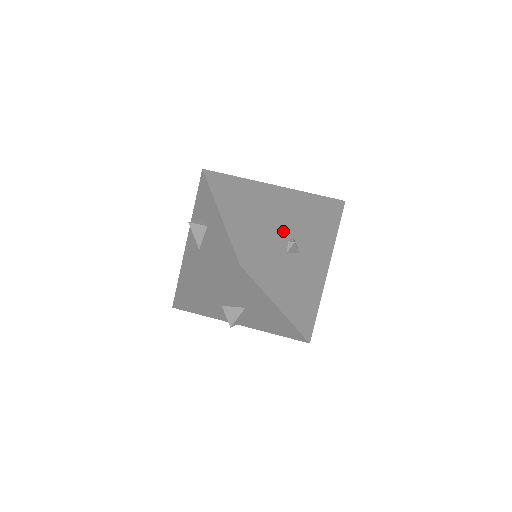
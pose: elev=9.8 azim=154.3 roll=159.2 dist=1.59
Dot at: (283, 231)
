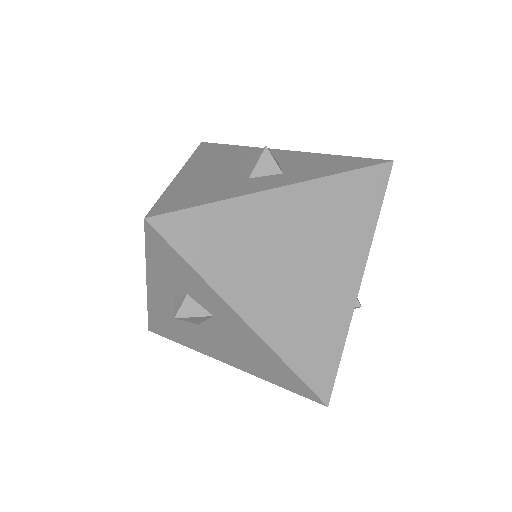
Dot at: (346, 302)
